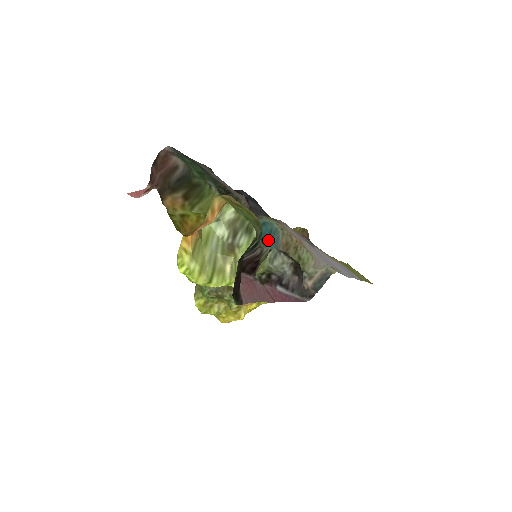
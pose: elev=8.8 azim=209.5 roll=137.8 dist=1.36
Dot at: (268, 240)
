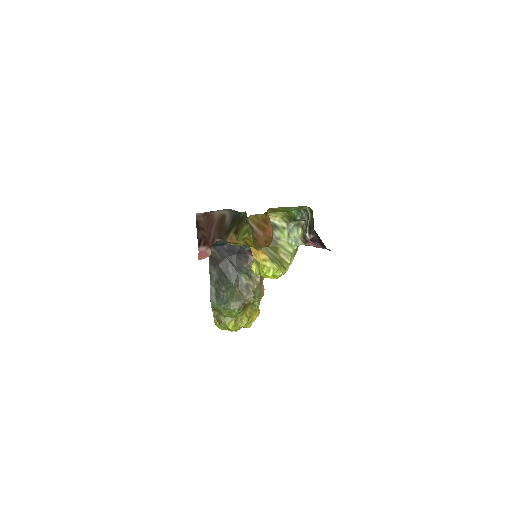
Dot at: occluded
